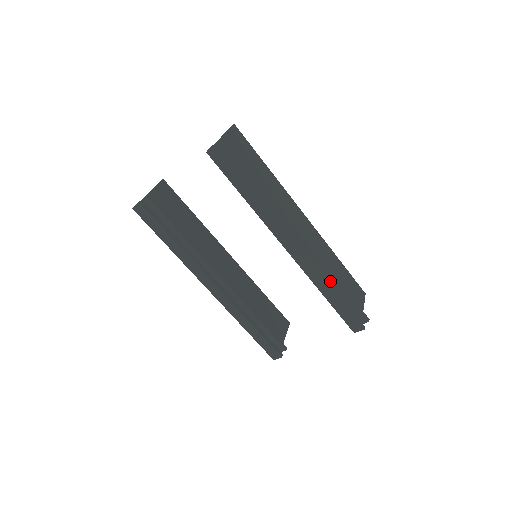
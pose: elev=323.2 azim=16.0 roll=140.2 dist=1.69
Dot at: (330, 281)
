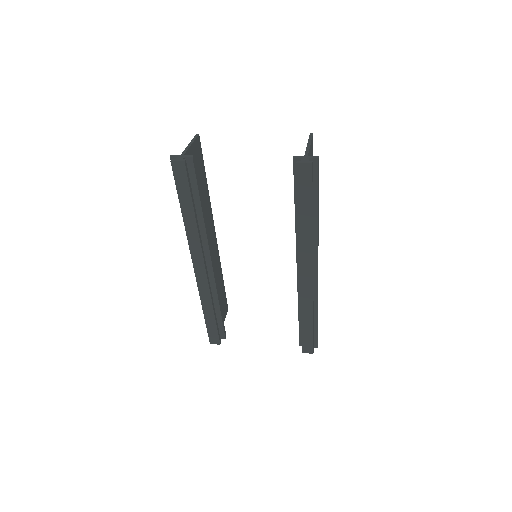
Dot at: occluded
